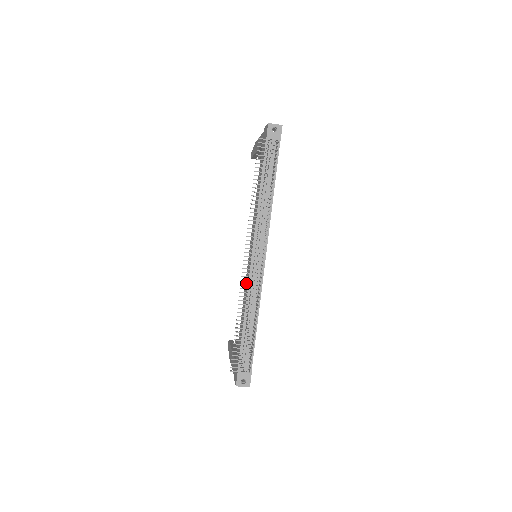
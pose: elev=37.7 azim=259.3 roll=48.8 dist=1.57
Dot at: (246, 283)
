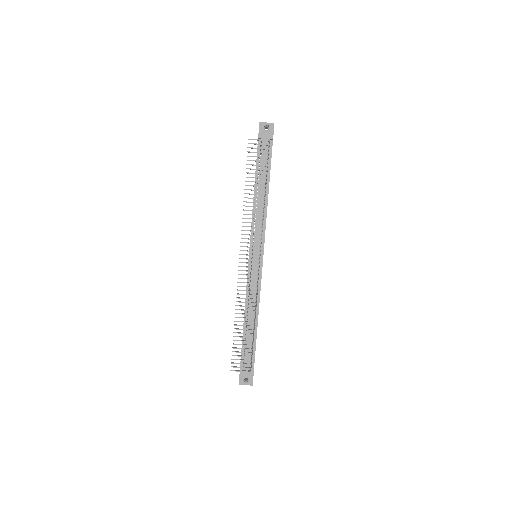
Dot at: occluded
